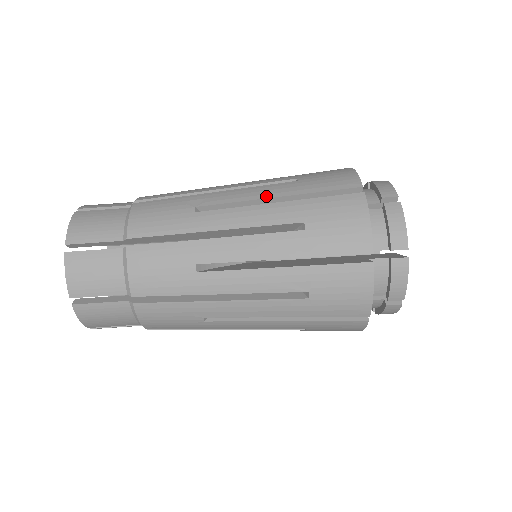
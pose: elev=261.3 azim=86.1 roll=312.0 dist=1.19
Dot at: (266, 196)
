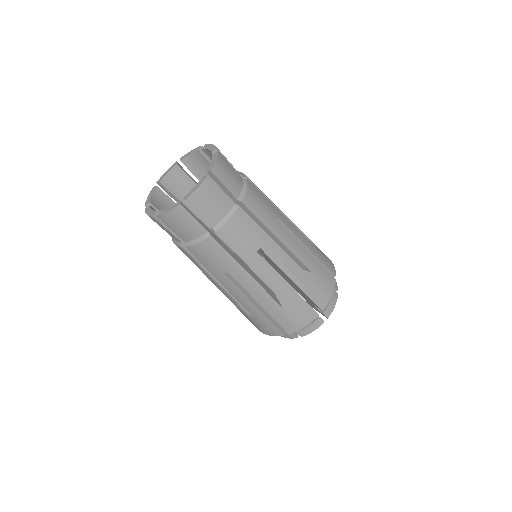
Dot at: (258, 301)
